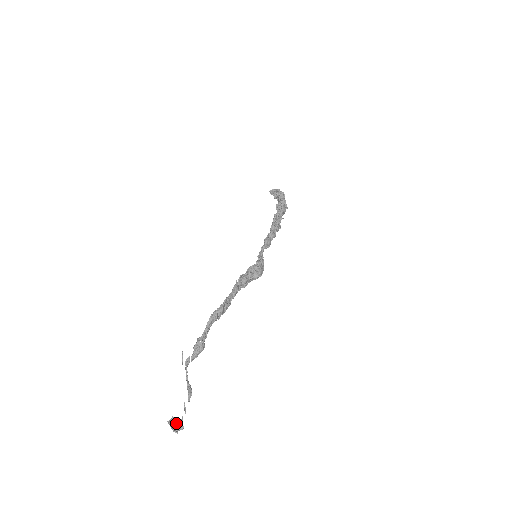
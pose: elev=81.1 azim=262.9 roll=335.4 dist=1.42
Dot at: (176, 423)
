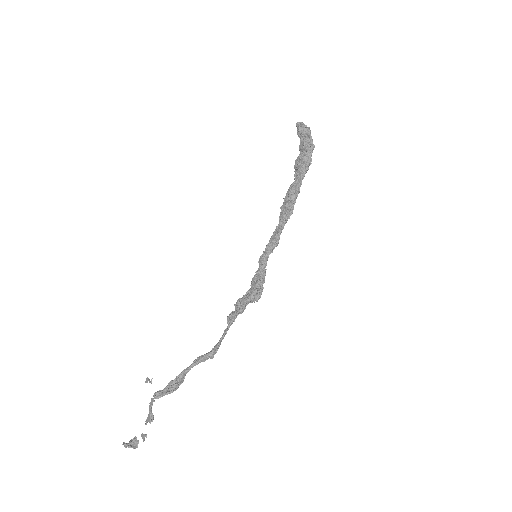
Dot at: occluded
